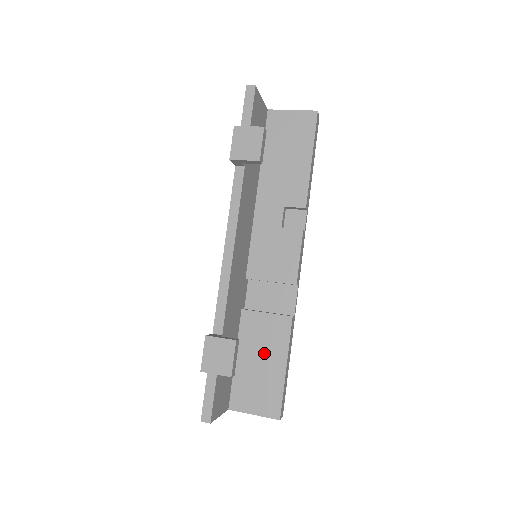
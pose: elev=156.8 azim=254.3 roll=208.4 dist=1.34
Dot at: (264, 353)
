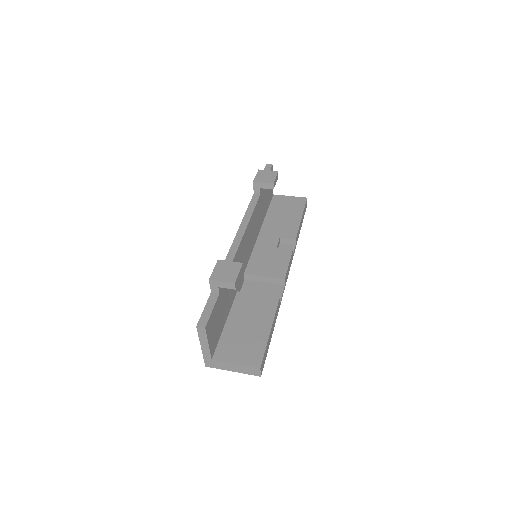
Dot at: (252, 320)
